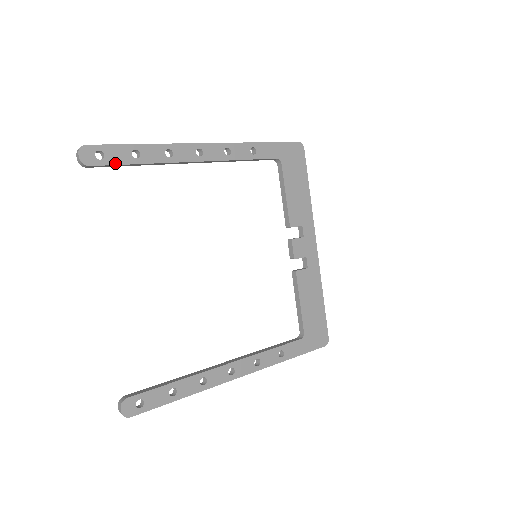
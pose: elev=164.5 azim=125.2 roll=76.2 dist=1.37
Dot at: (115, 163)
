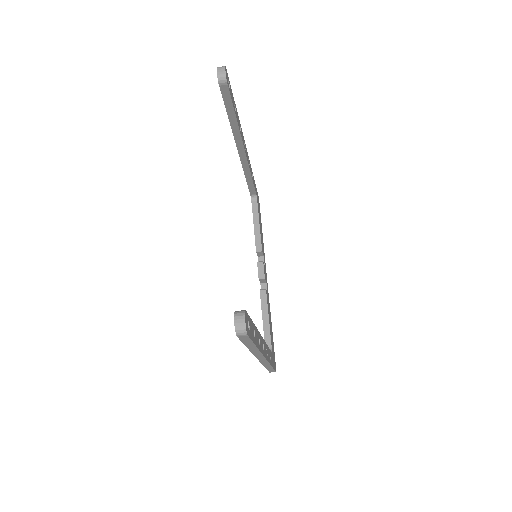
Dot at: (232, 100)
